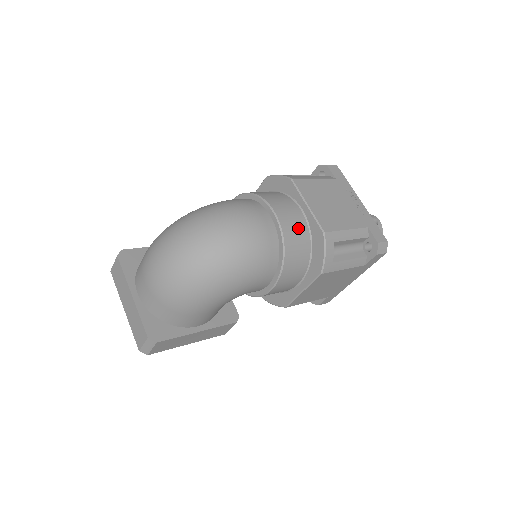
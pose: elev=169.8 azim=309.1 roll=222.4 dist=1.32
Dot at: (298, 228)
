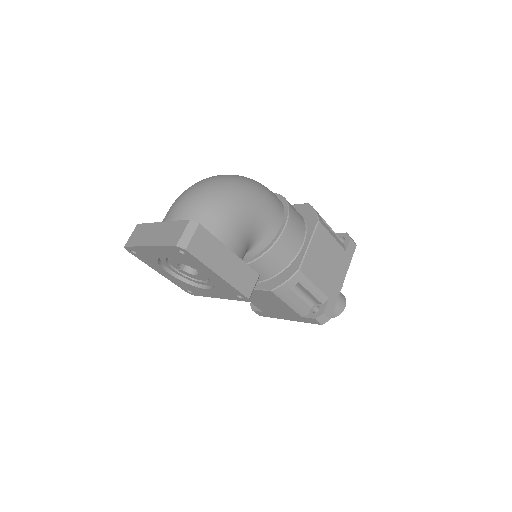
Dot at: occluded
